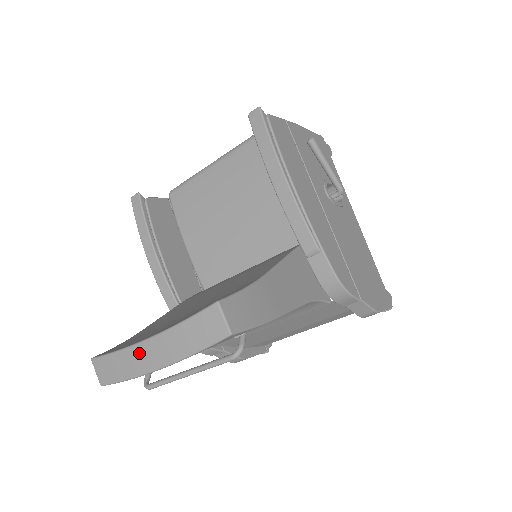
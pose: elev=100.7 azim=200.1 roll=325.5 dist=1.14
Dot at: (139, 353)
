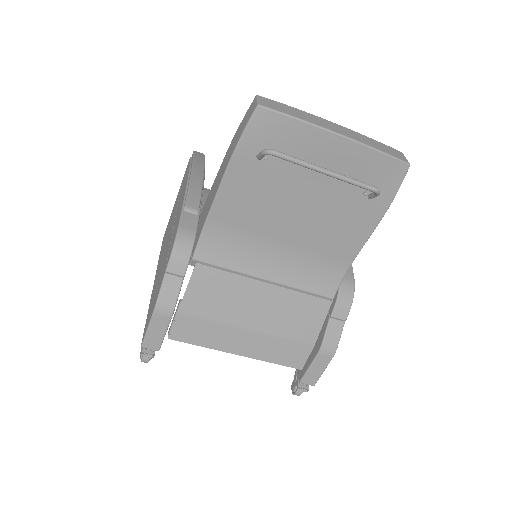
Dot at: (325, 121)
